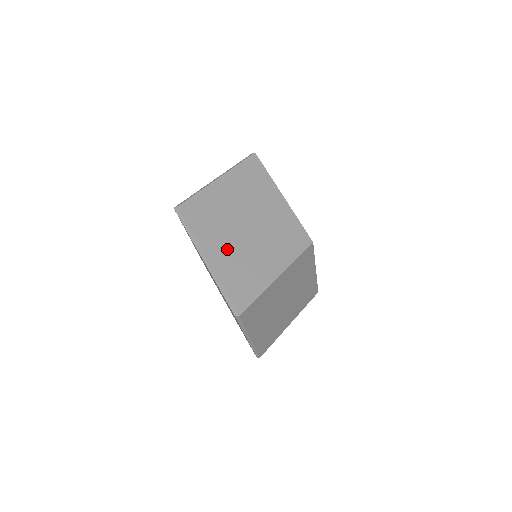
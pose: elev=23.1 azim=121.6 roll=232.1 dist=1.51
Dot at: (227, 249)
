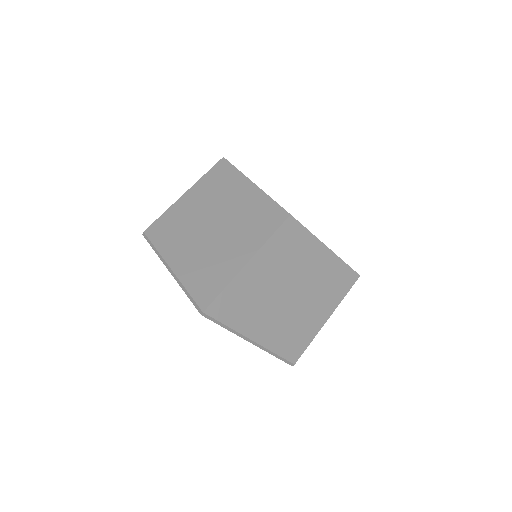
Dot at: (192, 252)
